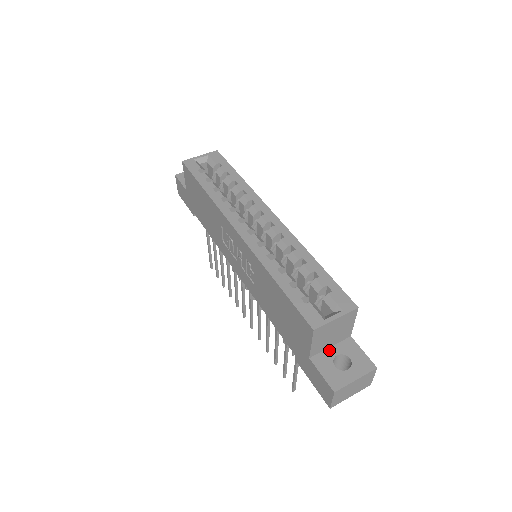
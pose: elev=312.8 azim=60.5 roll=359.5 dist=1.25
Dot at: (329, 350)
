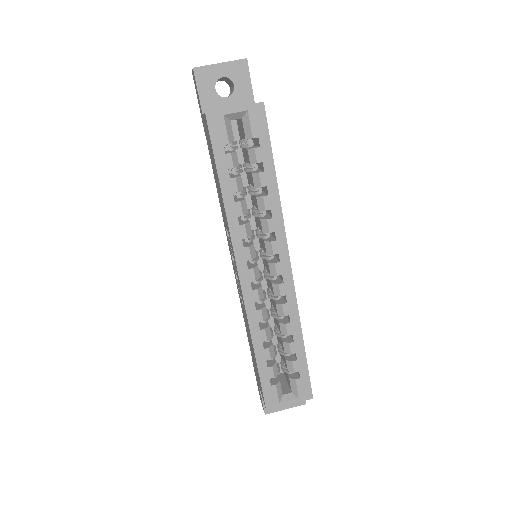
Dot at: occluded
